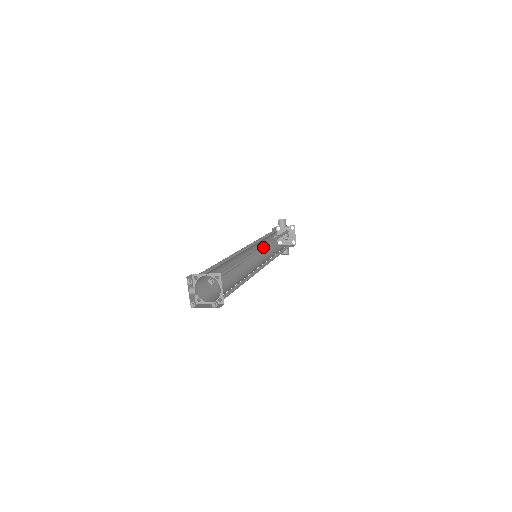
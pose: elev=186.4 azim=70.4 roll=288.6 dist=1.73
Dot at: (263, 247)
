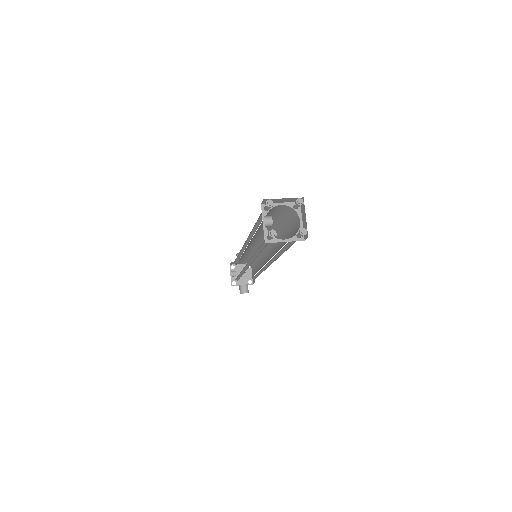
Dot at: occluded
